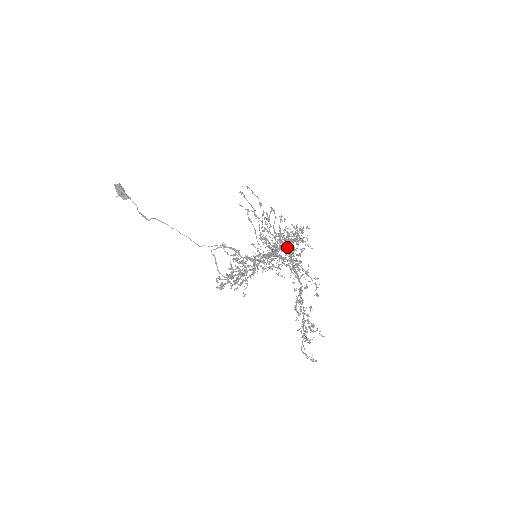
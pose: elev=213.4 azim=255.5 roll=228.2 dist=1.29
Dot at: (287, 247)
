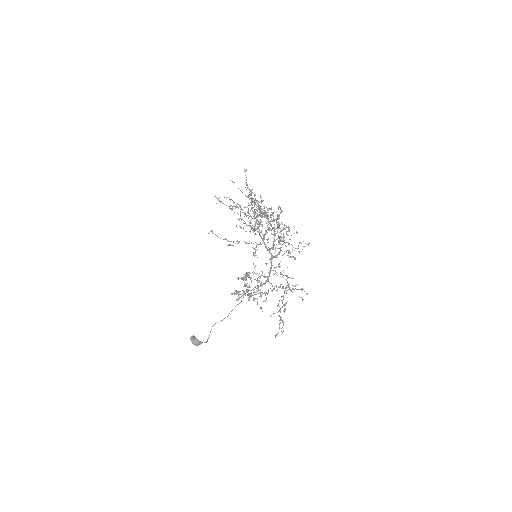
Dot at: (288, 252)
